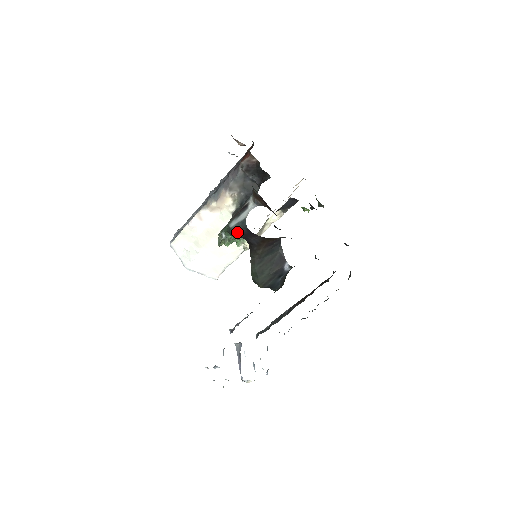
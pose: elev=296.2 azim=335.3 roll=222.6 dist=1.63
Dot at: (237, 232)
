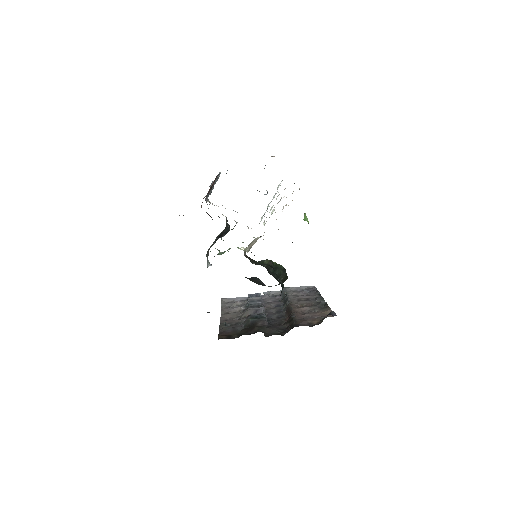
Dot at: occluded
